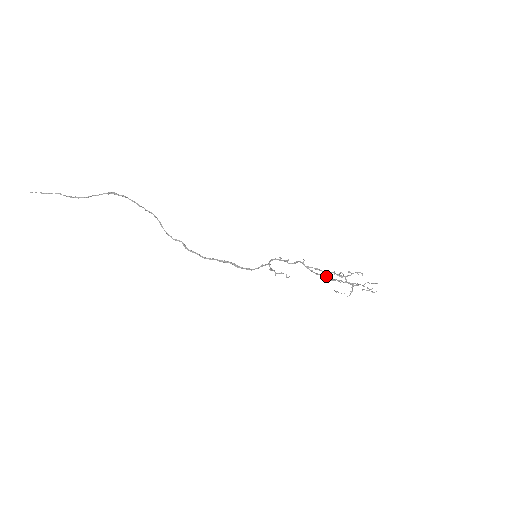
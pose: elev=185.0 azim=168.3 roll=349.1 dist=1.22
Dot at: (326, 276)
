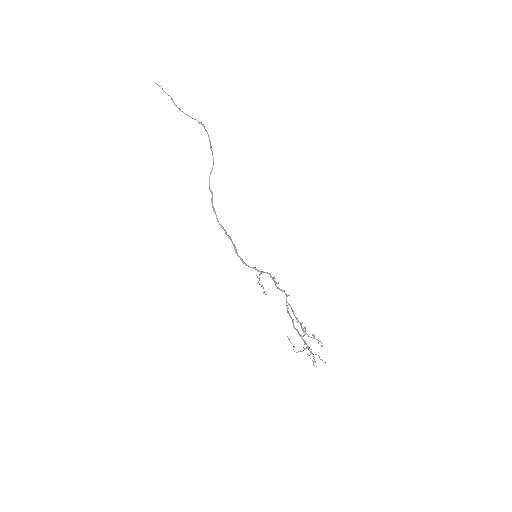
Dot at: (293, 321)
